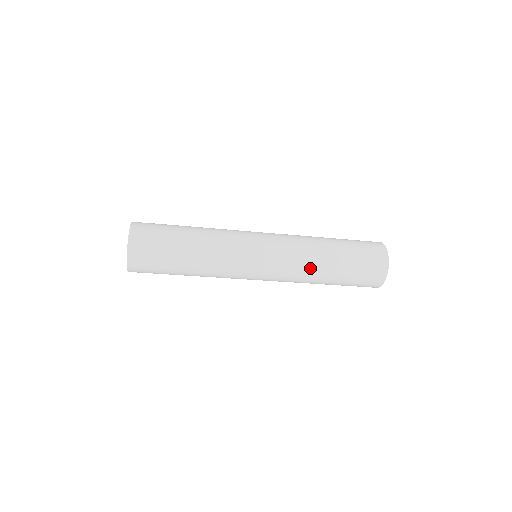
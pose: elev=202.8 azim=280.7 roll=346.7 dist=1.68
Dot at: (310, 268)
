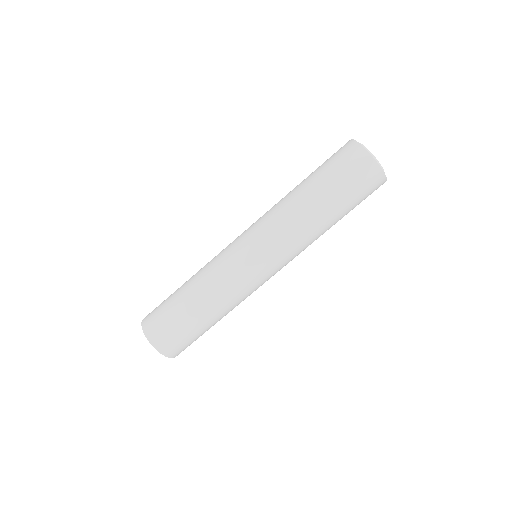
Dot at: (304, 228)
